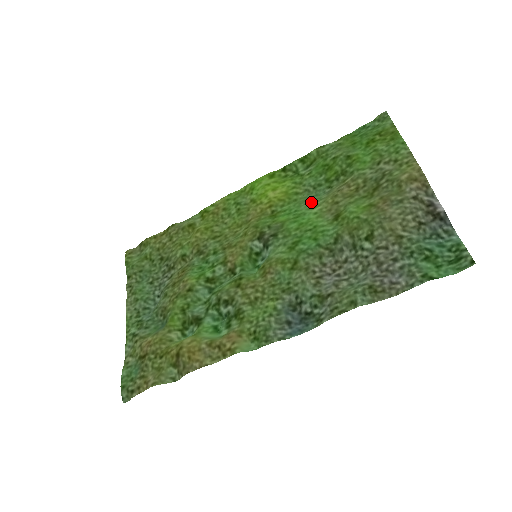
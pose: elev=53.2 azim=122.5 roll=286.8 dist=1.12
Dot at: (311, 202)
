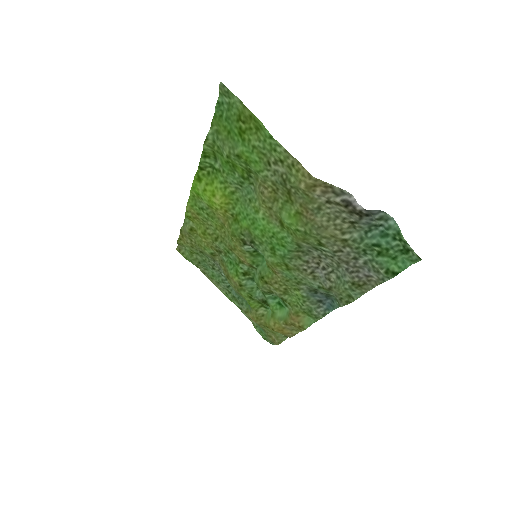
Dot at: (251, 204)
